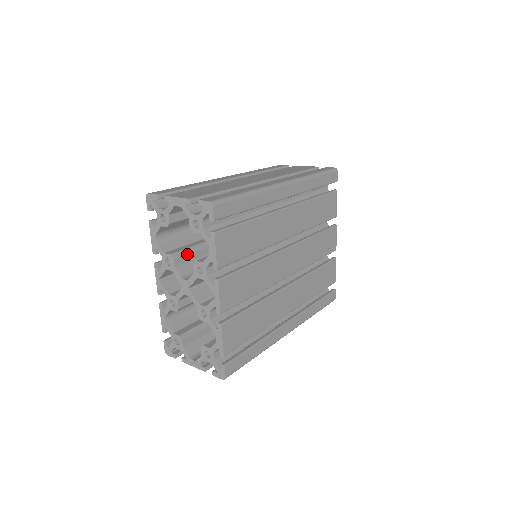
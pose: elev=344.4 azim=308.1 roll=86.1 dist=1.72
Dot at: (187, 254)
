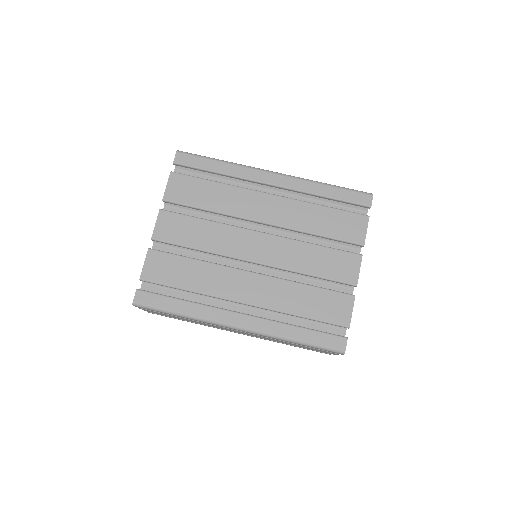
Dot at: occluded
